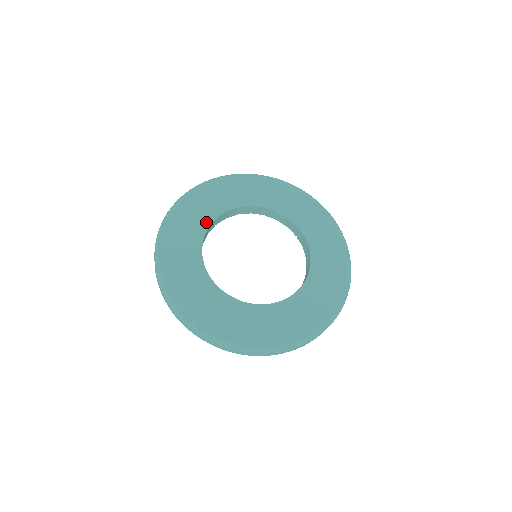
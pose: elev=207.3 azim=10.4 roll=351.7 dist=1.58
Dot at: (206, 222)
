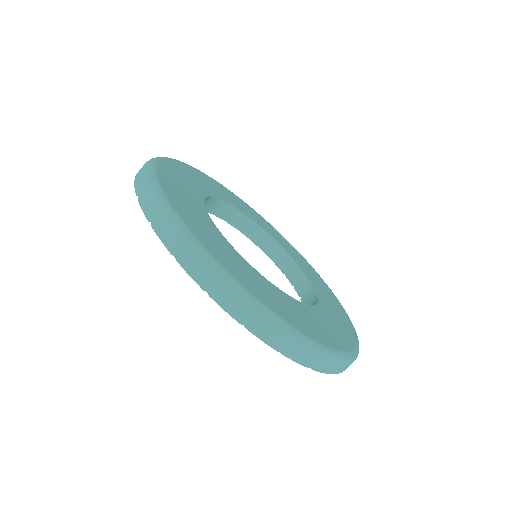
Dot at: (200, 192)
